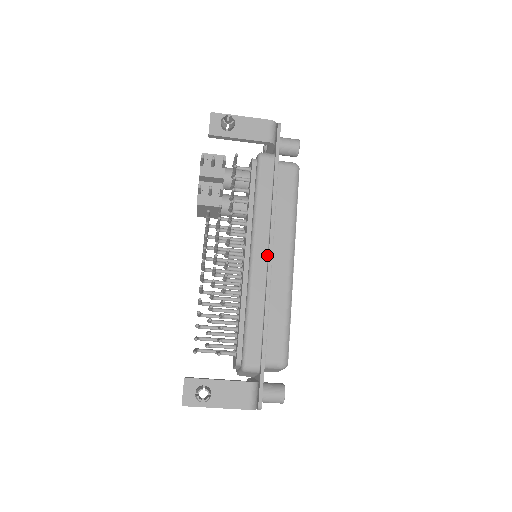
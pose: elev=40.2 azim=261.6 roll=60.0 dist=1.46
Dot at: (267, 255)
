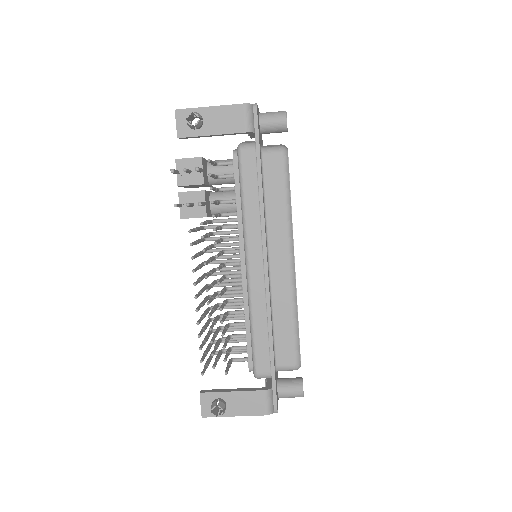
Dot at: (263, 262)
